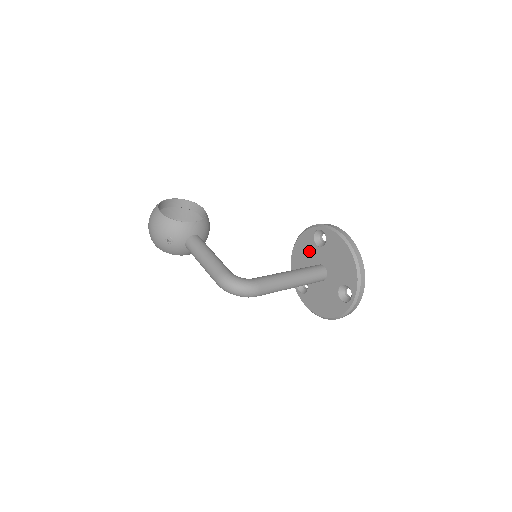
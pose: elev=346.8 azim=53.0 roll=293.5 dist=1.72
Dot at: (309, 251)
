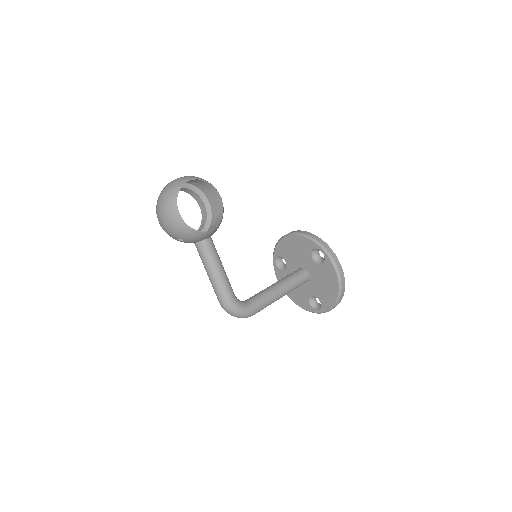
Dot at: (302, 253)
